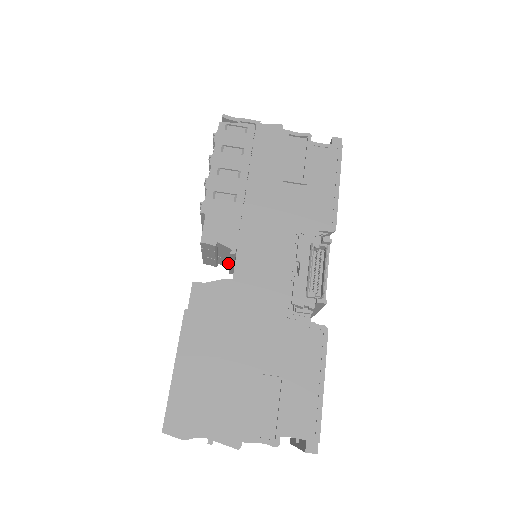
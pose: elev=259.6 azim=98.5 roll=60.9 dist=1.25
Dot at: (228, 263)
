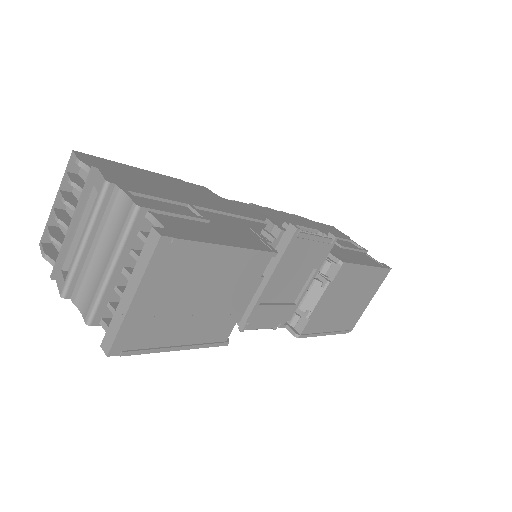
Dot at: occluded
